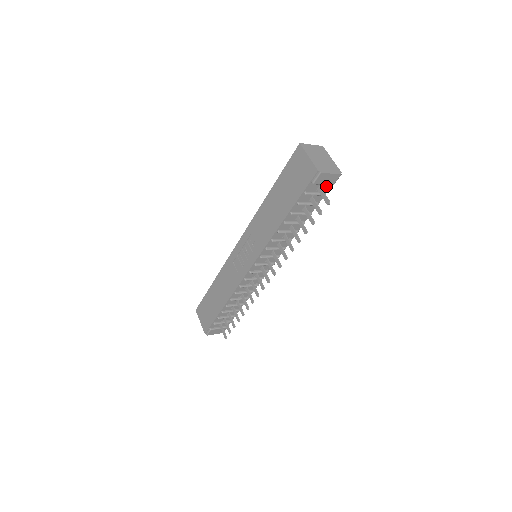
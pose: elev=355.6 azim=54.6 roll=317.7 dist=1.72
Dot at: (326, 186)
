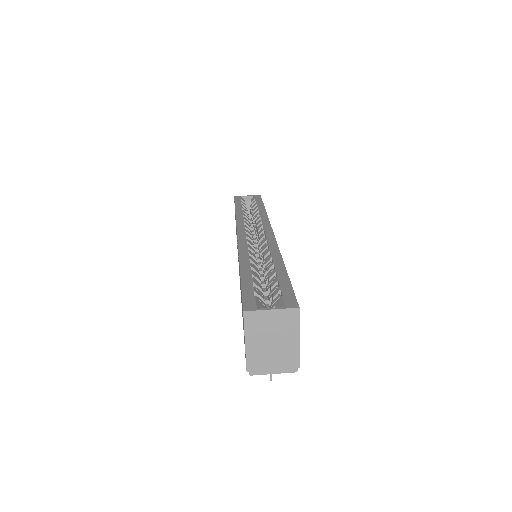
Dot at: occluded
